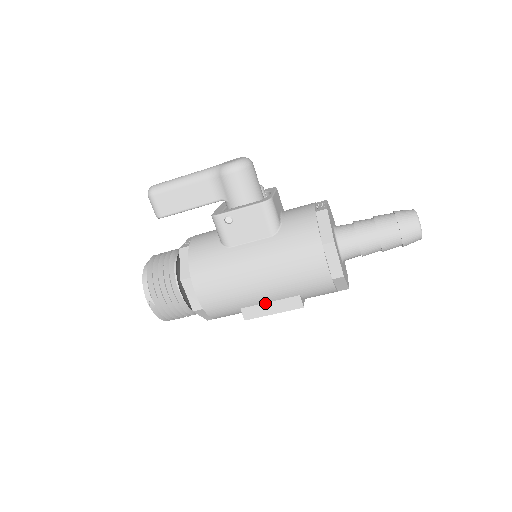
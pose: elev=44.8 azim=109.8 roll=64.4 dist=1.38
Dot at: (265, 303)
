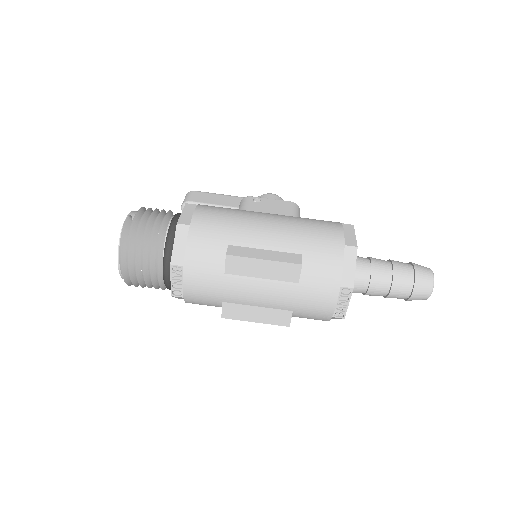
Dot at: (259, 249)
